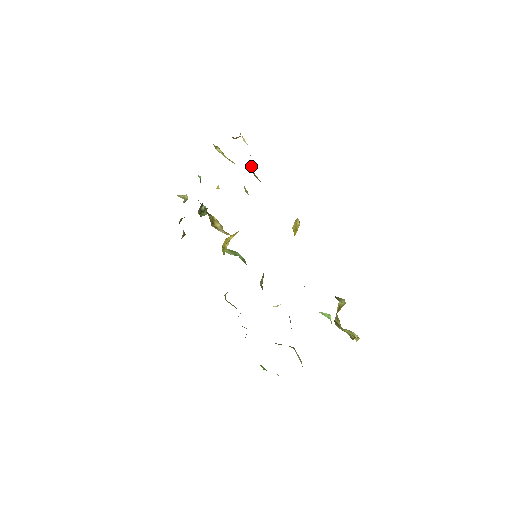
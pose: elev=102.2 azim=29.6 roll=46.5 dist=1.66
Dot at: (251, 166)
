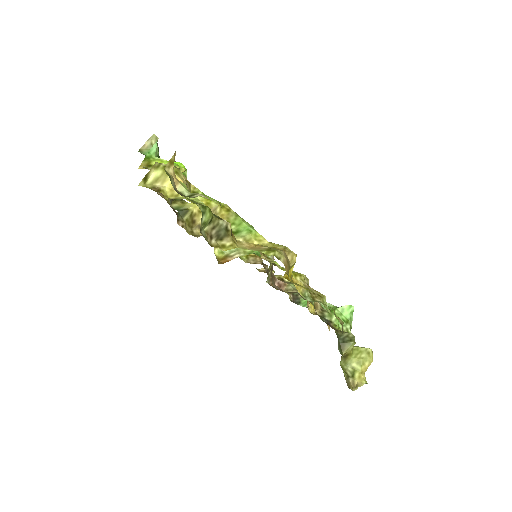
Dot at: (203, 227)
